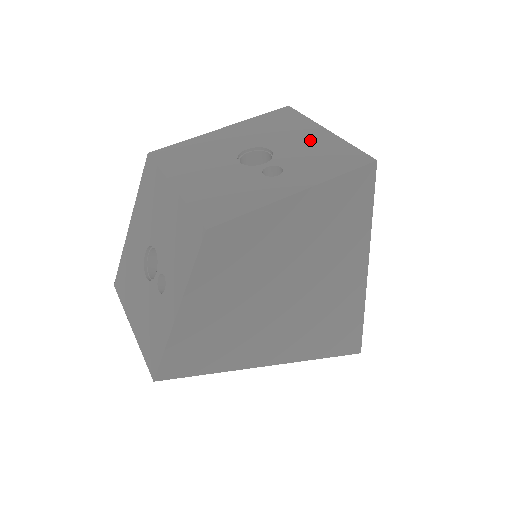
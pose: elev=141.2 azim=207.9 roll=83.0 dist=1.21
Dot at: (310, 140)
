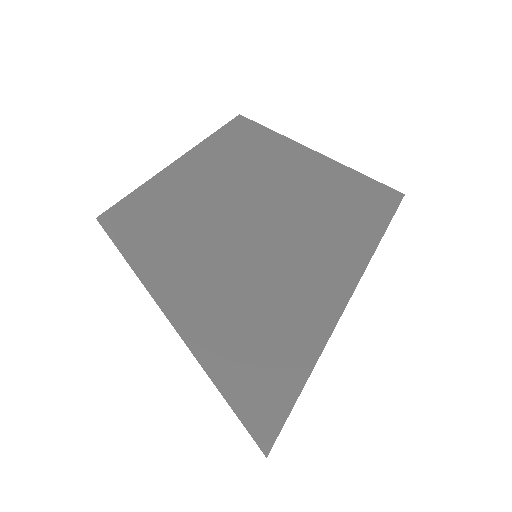
Dot at: occluded
